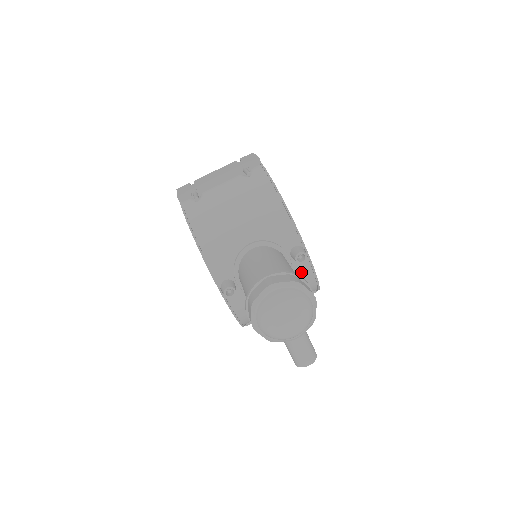
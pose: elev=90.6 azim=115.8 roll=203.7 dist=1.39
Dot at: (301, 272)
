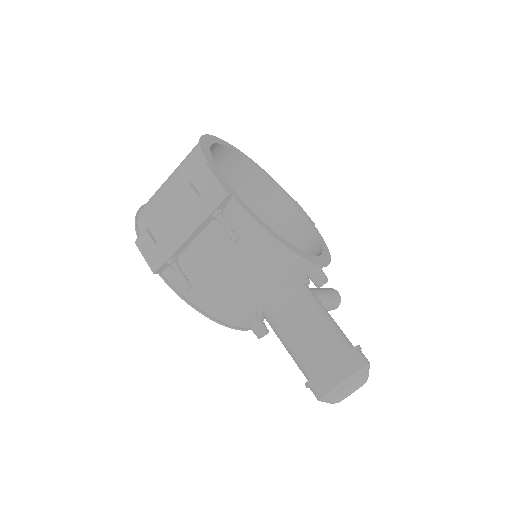
Dot at: occluded
